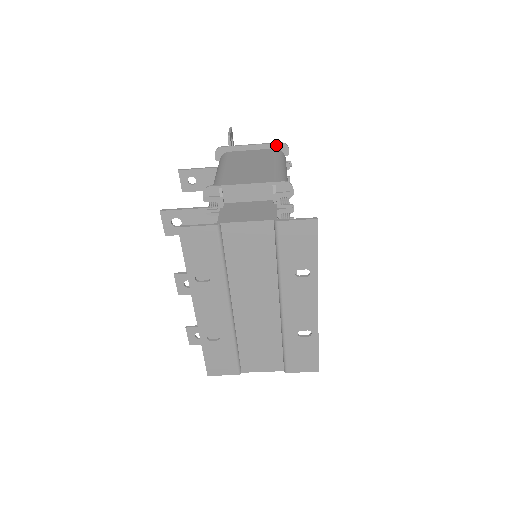
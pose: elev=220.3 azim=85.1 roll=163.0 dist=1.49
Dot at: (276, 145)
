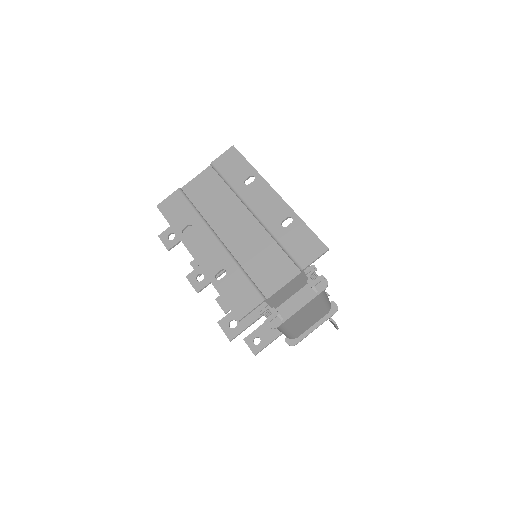
Dot at: occluded
